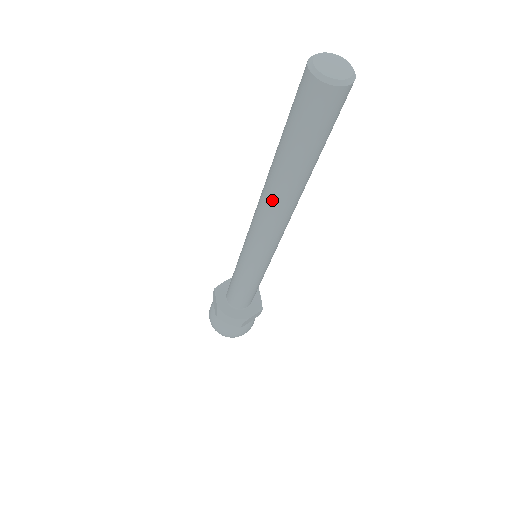
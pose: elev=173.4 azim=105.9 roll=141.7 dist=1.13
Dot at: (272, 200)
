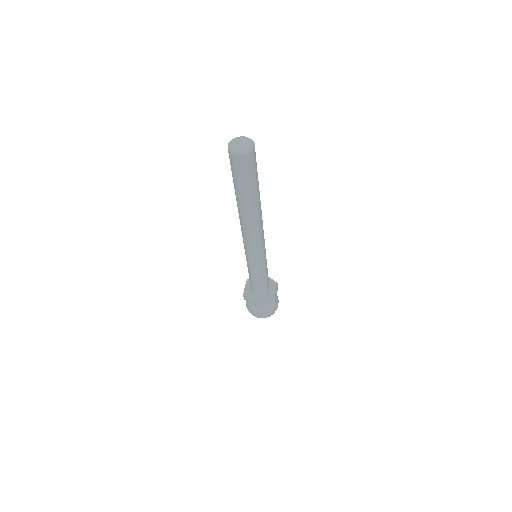
Dot at: (250, 220)
